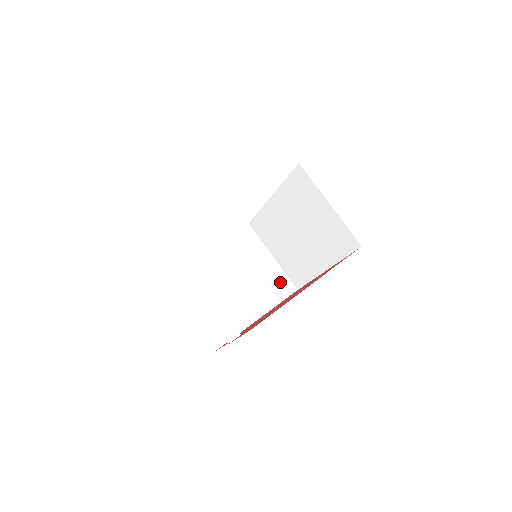
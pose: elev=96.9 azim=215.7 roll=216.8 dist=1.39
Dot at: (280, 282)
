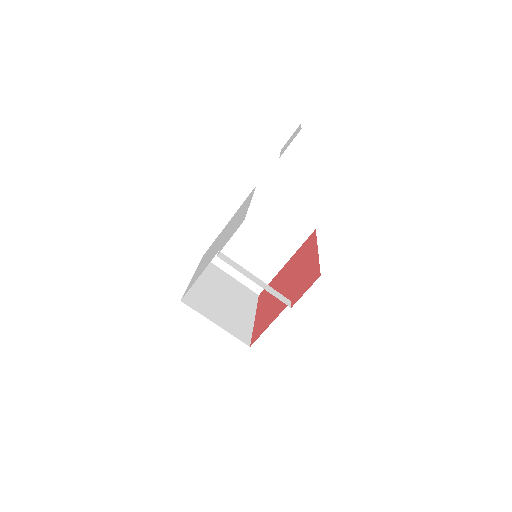
Dot at: (247, 292)
